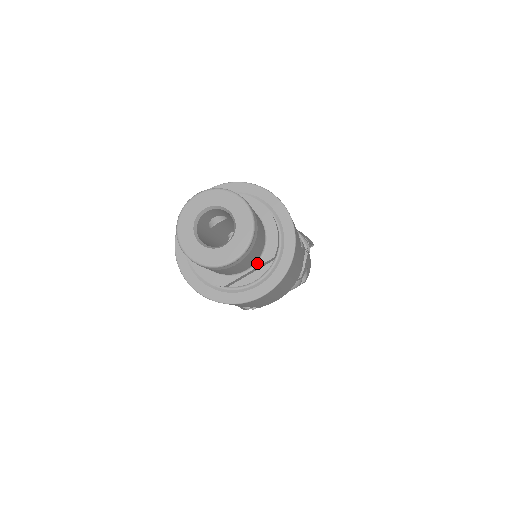
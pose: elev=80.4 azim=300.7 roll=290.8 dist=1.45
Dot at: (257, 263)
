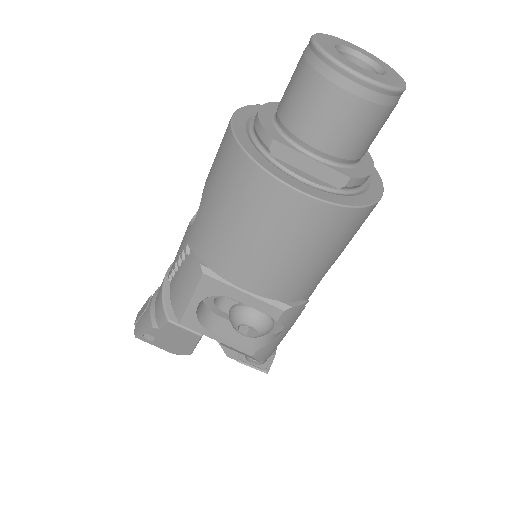
Dot at: (328, 164)
